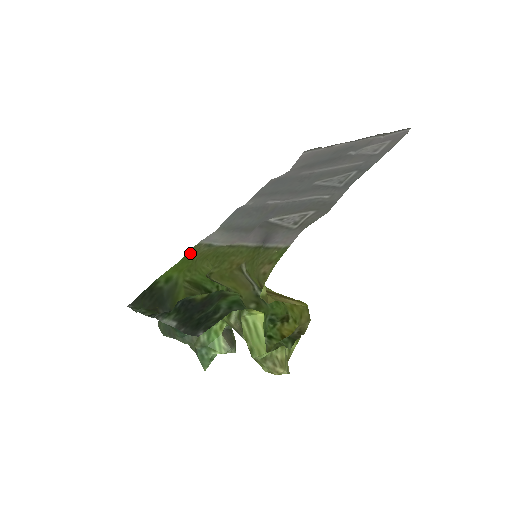
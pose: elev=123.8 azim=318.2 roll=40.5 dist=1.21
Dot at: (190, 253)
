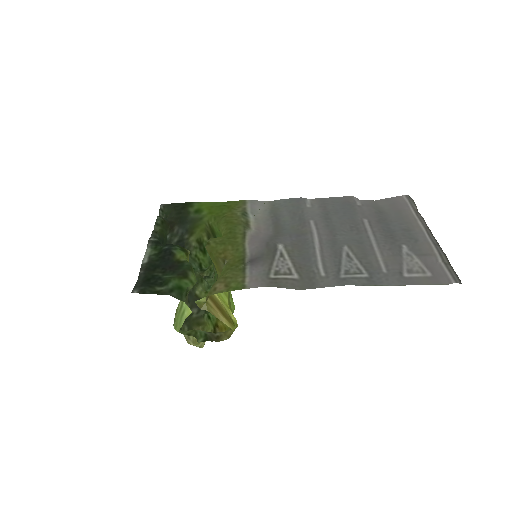
Dot at: (232, 204)
